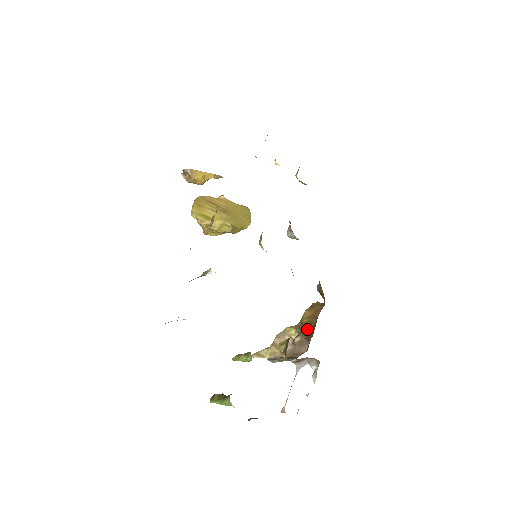
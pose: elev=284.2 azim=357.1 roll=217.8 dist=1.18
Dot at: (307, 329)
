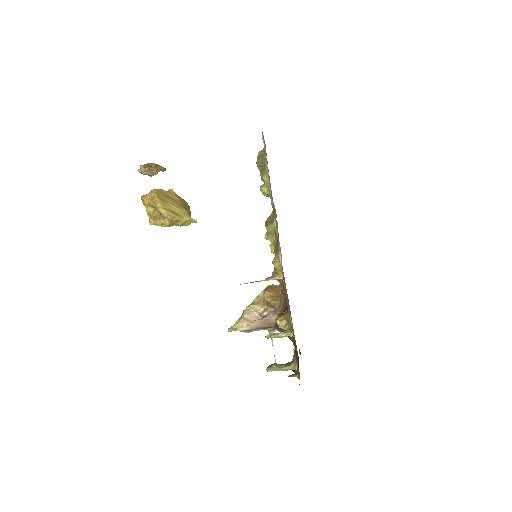
Dot at: (274, 305)
